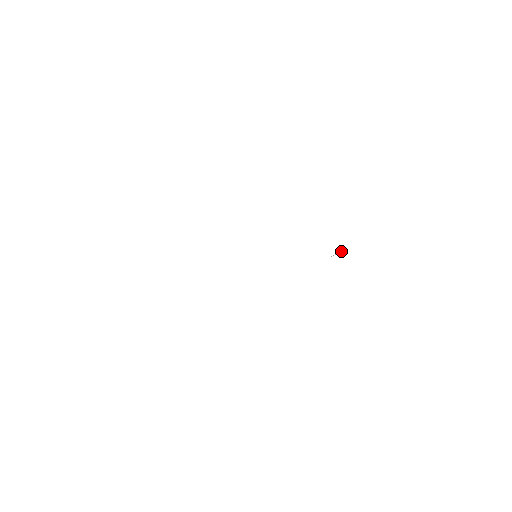
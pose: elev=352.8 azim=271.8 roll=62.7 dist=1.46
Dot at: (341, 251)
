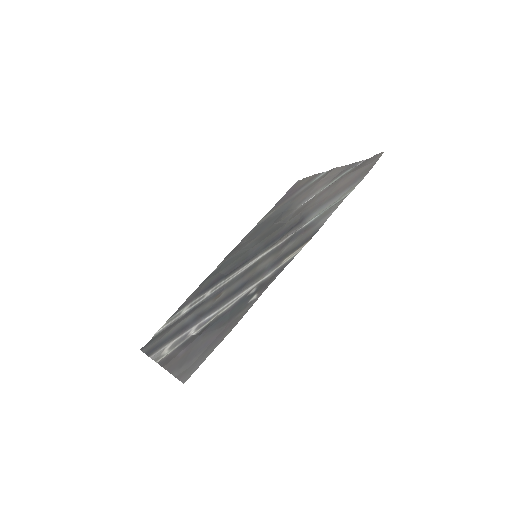
Dot at: (312, 198)
